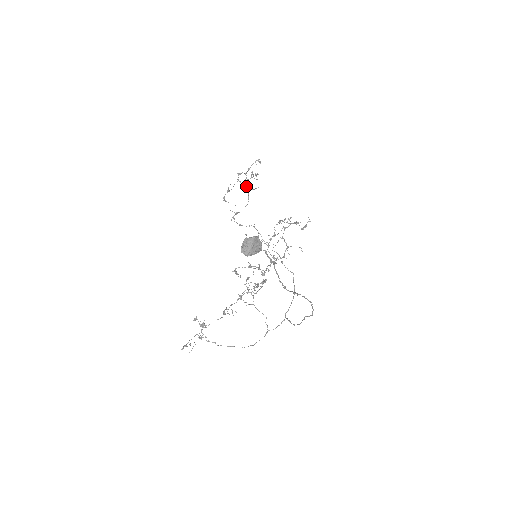
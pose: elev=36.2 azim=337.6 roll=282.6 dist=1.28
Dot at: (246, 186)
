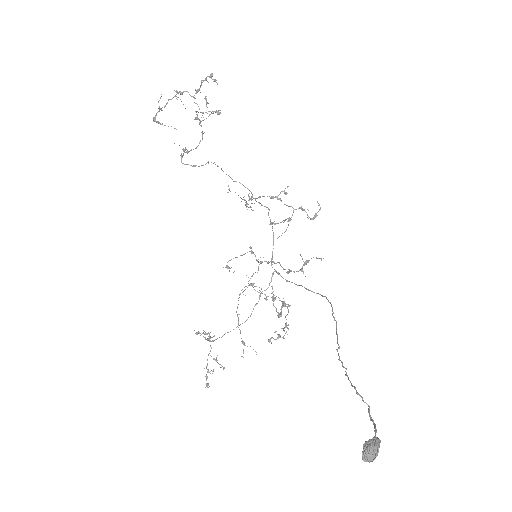
Dot at: (197, 117)
